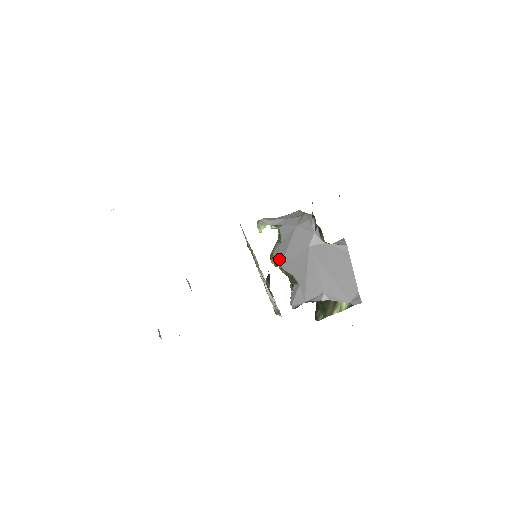
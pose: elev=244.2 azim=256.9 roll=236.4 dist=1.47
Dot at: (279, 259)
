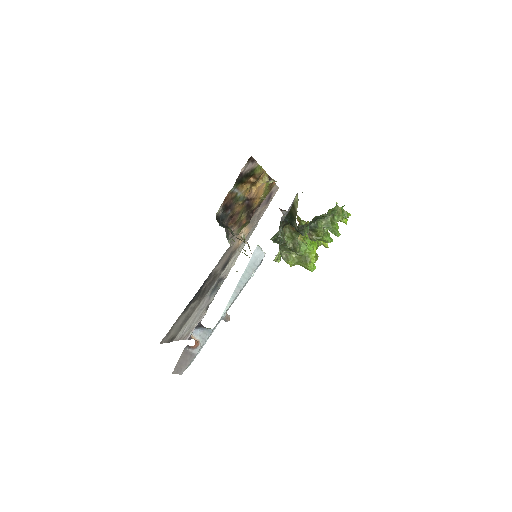
Dot at: occluded
